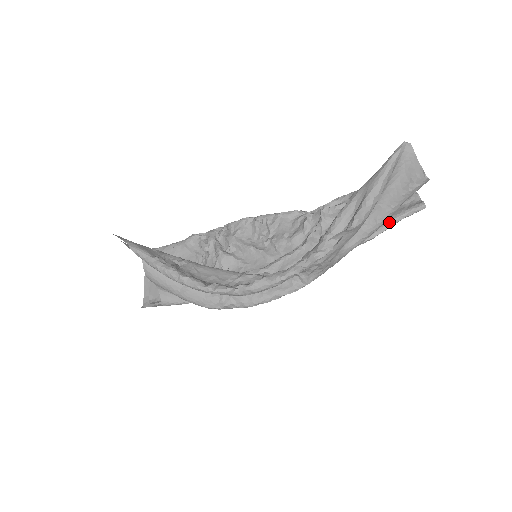
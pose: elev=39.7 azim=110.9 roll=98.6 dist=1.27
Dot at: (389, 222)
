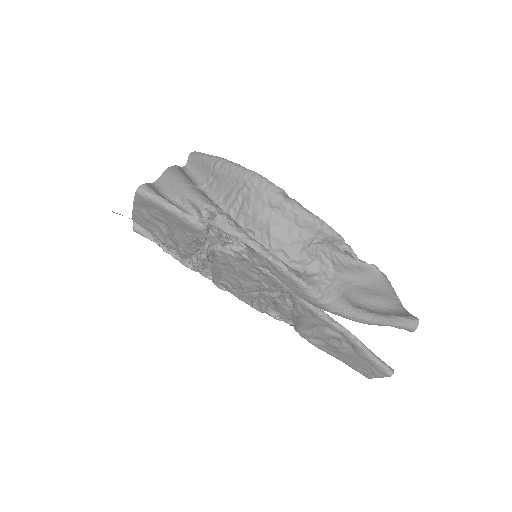
Dot at: (367, 348)
